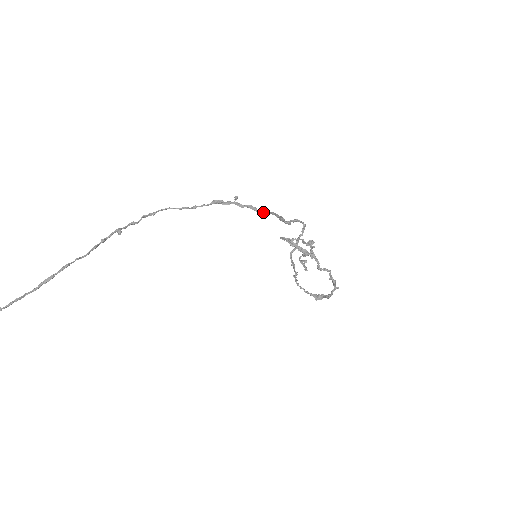
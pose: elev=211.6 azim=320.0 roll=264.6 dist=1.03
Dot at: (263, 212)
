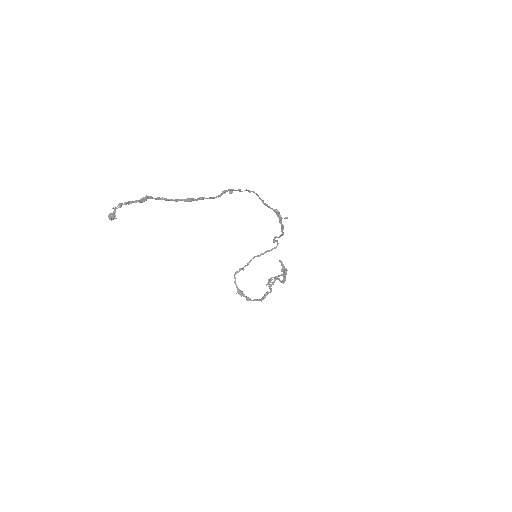
Dot at: (282, 233)
